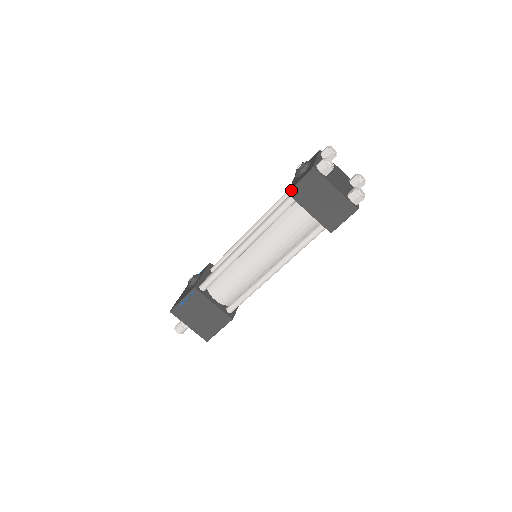
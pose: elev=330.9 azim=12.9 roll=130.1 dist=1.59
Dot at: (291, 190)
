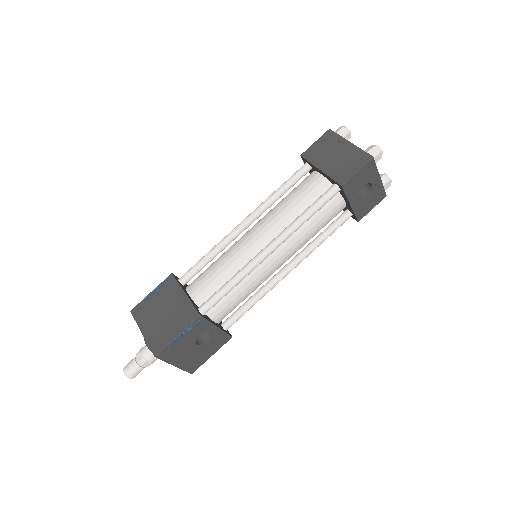
Dot at: (304, 152)
